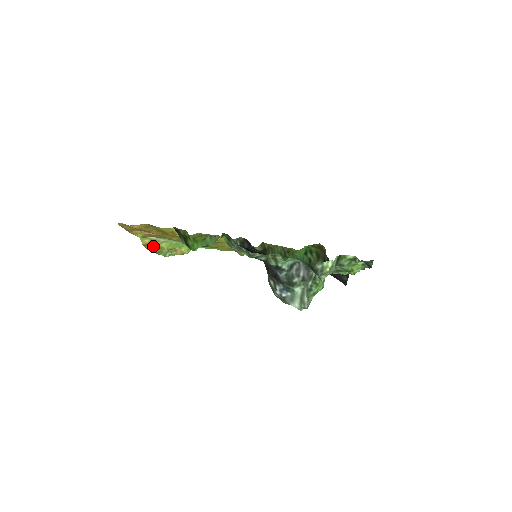
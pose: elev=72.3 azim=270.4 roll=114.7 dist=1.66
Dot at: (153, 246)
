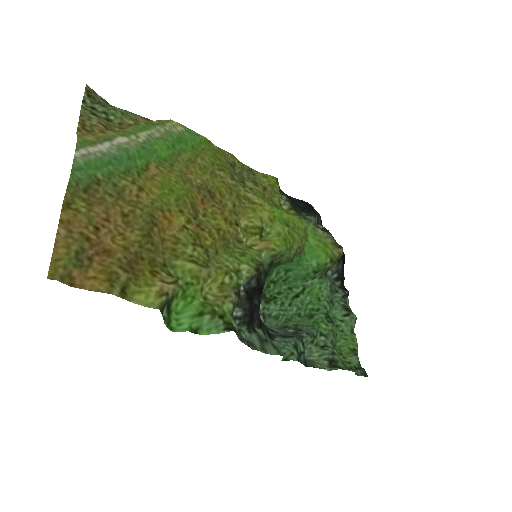
Dot at: (97, 122)
